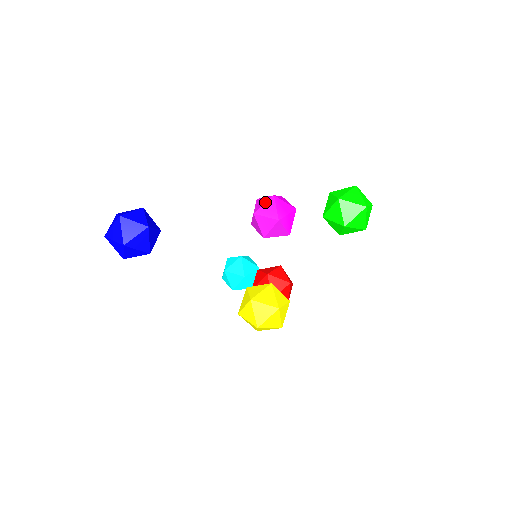
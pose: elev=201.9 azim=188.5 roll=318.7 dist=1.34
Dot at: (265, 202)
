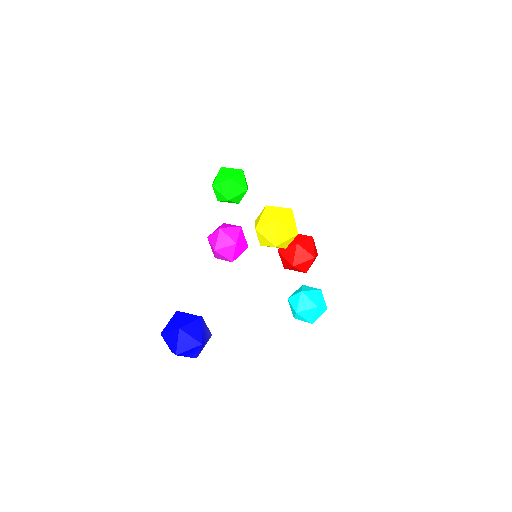
Dot at: (210, 243)
